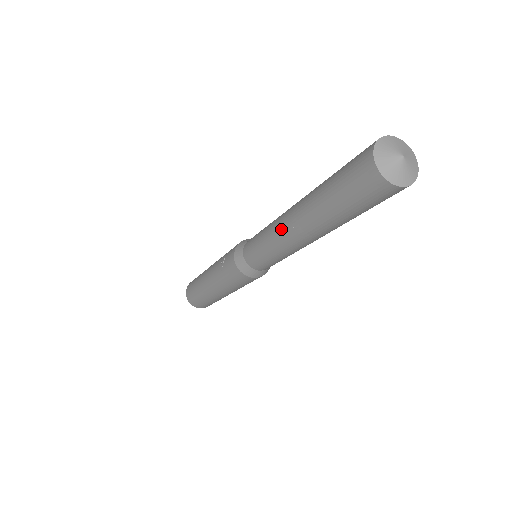
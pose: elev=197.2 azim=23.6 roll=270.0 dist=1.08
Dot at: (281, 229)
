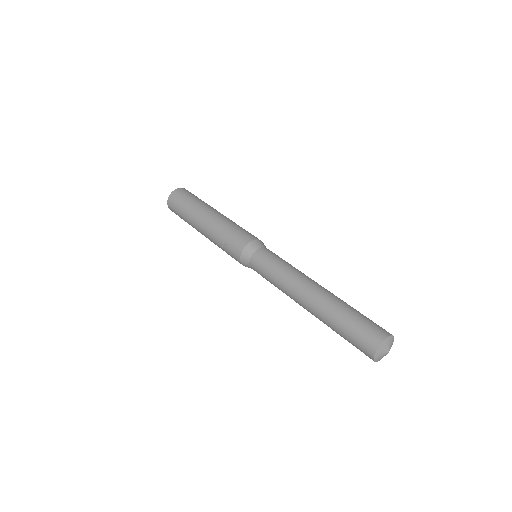
Dot at: (293, 297)
